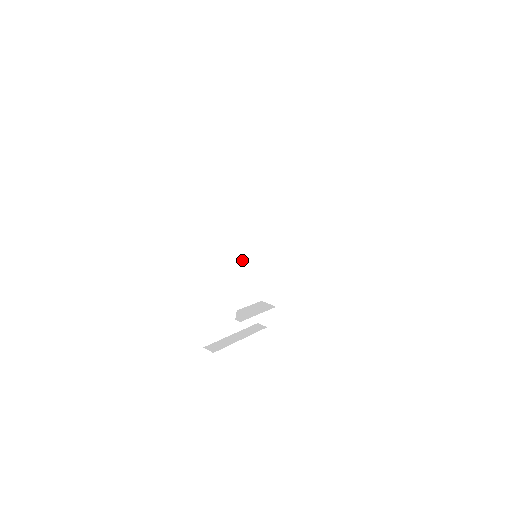
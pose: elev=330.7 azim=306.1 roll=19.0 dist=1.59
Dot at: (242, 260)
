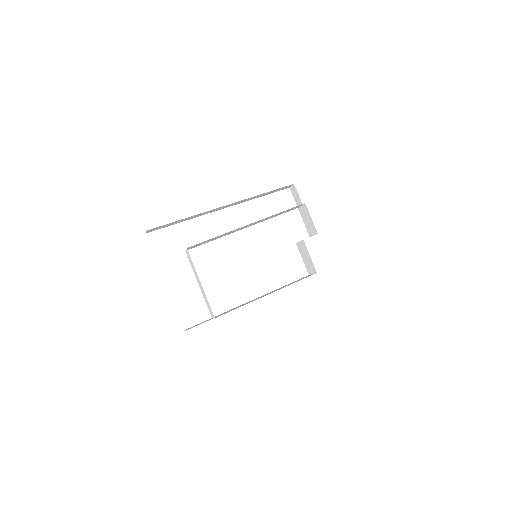
Dot at: (247, 226)
